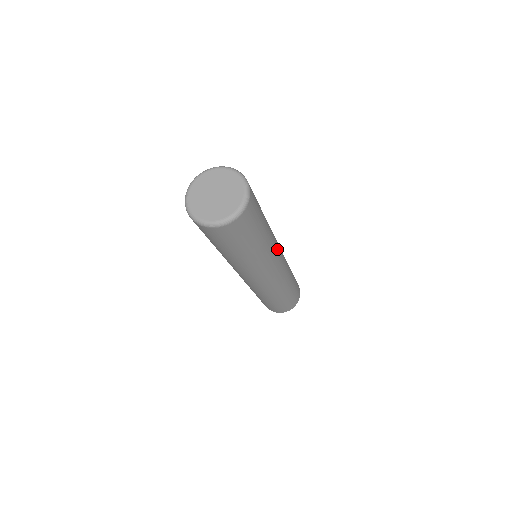
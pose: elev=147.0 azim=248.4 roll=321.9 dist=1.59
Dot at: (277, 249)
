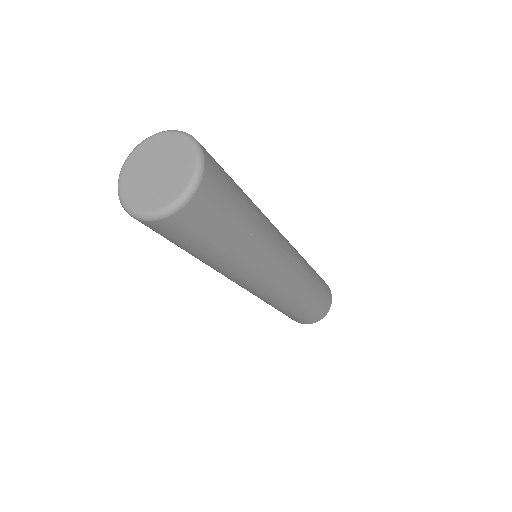
Dot at: (275, 261)
